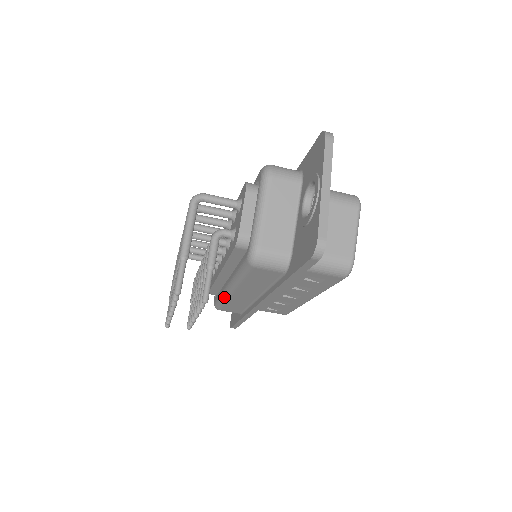
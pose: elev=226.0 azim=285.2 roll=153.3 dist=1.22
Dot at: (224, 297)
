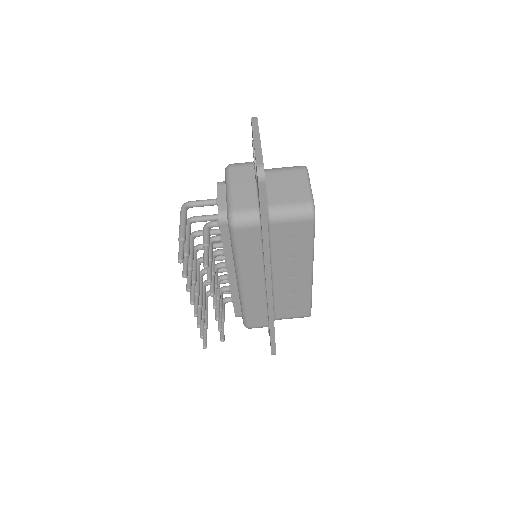
Dot at: (241, 299)
